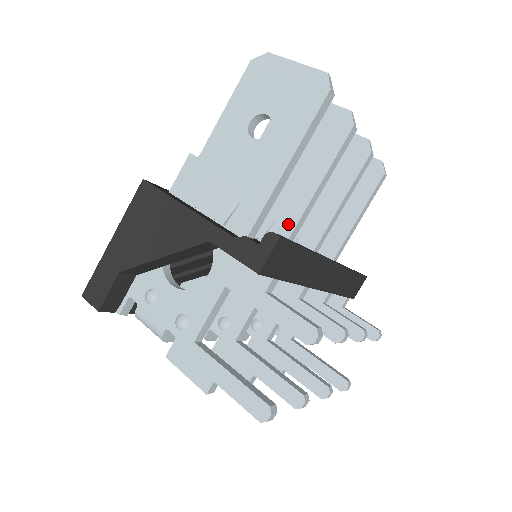
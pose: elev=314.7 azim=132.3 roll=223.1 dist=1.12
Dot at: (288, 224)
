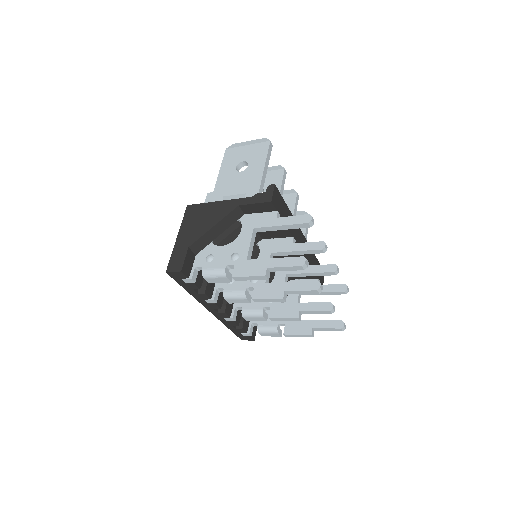
Dot at: occluded
